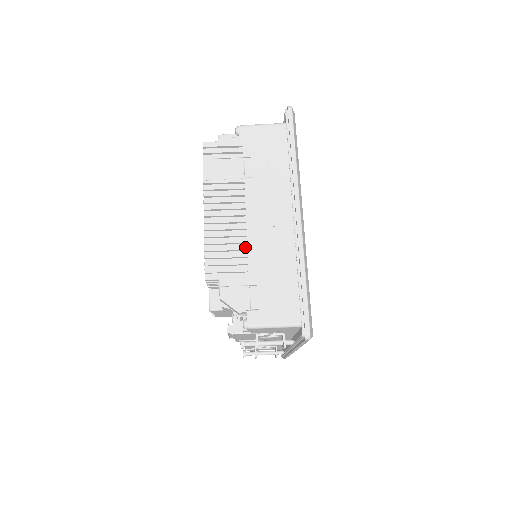
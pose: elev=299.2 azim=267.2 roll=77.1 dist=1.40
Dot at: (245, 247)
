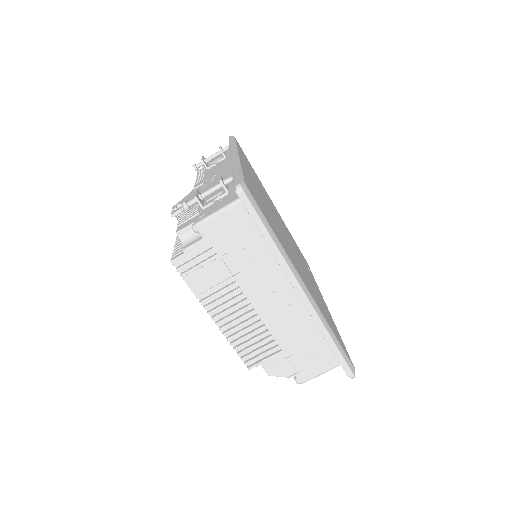
Dot at: (268, 333)
